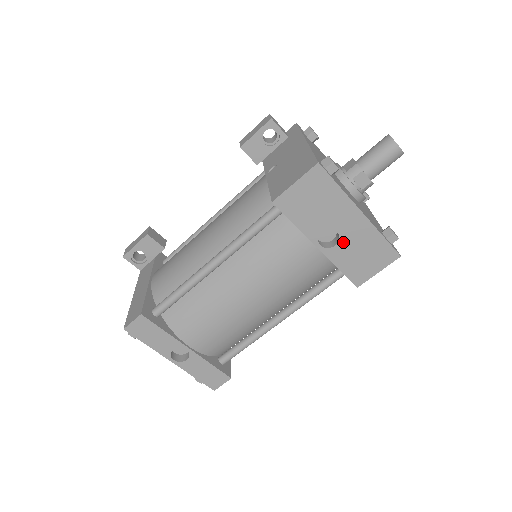
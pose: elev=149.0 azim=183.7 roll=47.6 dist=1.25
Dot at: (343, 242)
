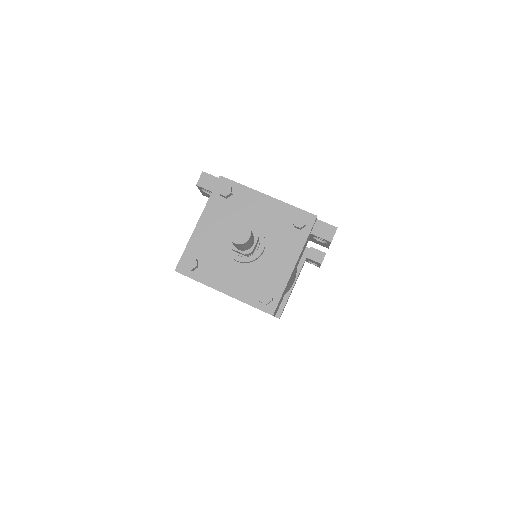
Dot at: occluded
